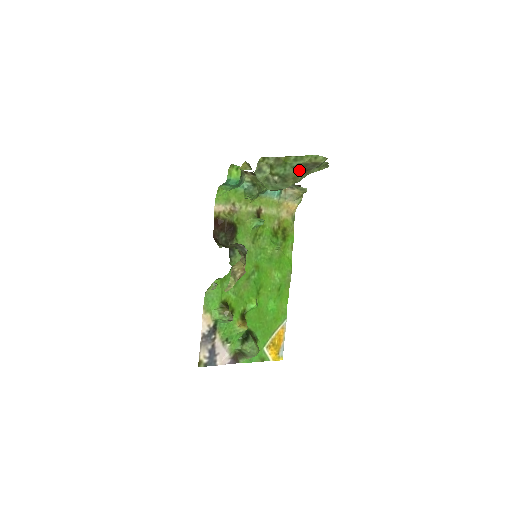
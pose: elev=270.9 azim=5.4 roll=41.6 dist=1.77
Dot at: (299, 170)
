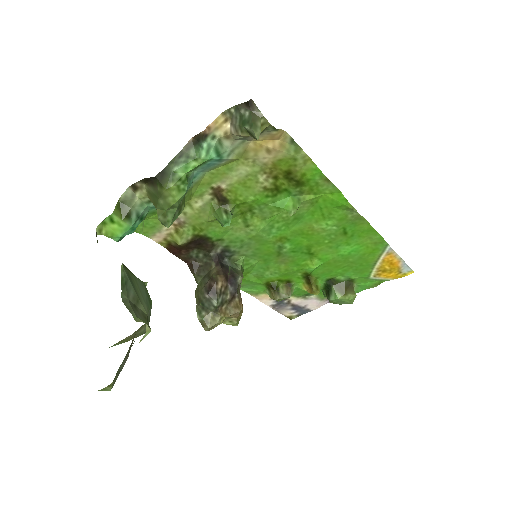
Dot at: occluded
